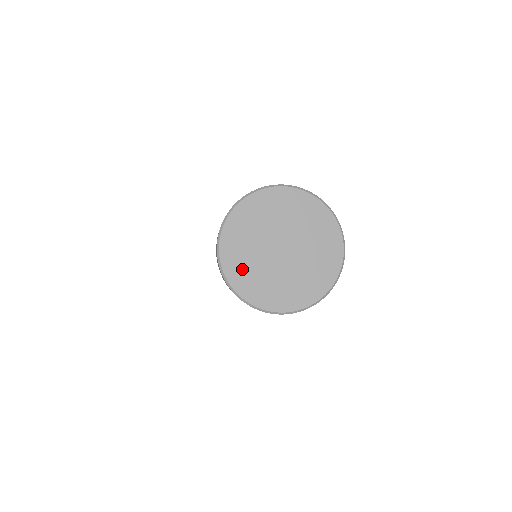
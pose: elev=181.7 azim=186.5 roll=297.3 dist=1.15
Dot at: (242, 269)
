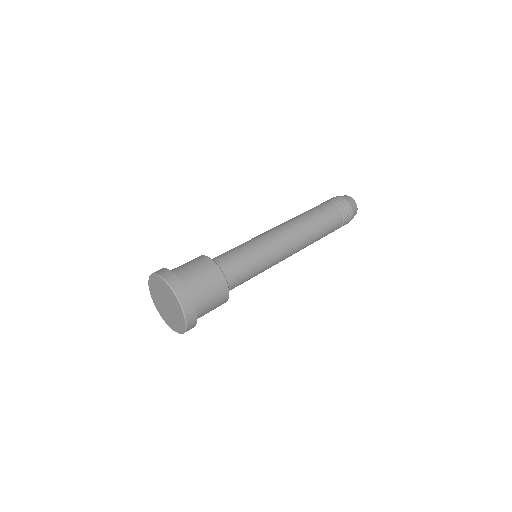
Dot at: (156, 301)
